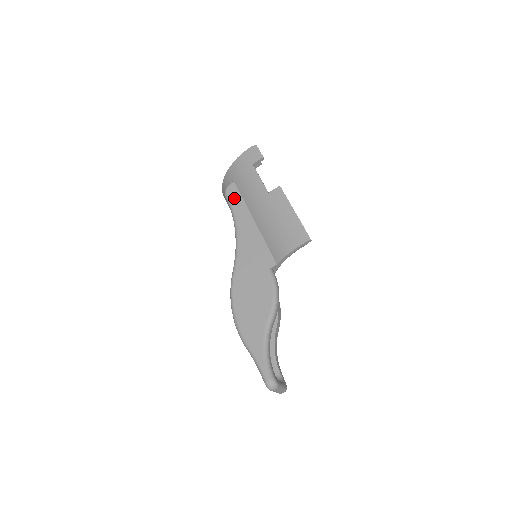
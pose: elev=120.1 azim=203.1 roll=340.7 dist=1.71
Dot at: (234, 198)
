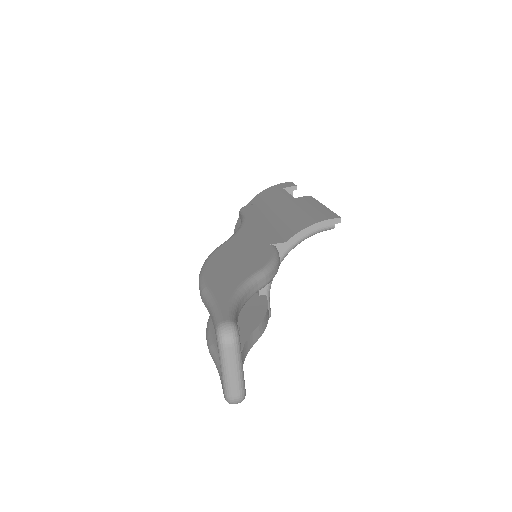
Dot at: (250, 210)
